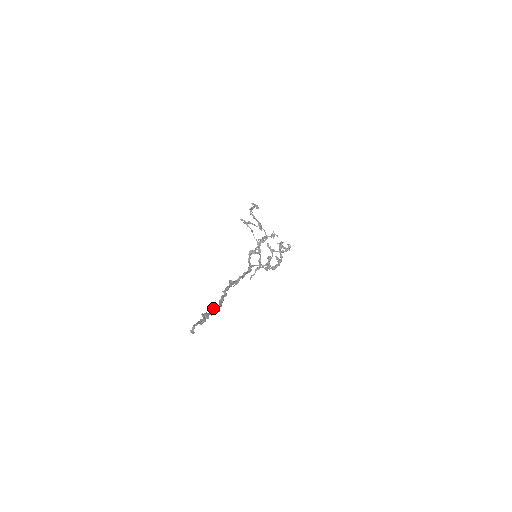
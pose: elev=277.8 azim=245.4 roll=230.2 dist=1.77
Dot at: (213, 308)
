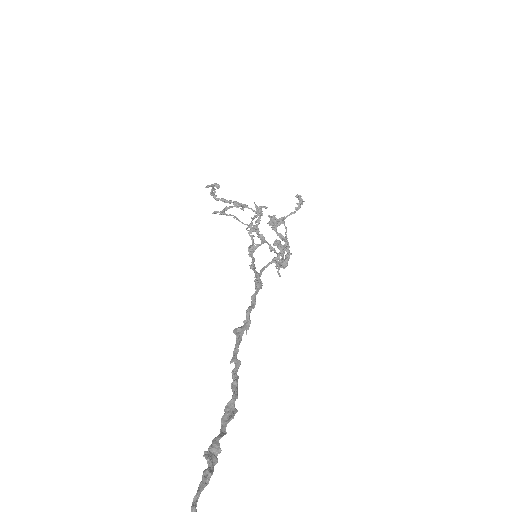
Dot at: (223, 415)
